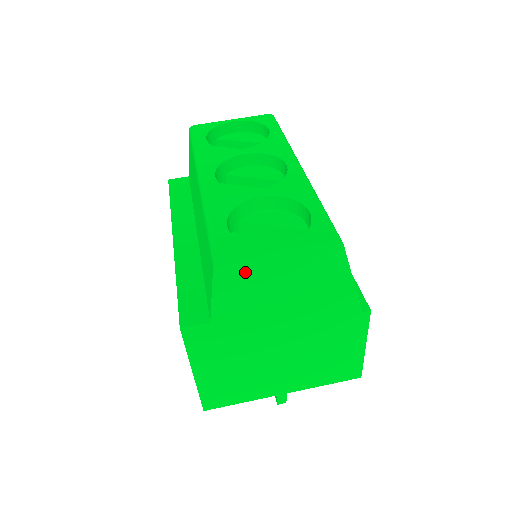
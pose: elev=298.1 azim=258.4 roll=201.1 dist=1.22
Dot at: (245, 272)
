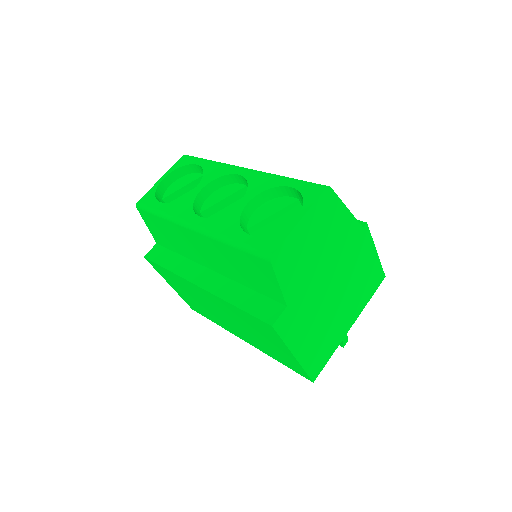
Dot at: (289, 251)
